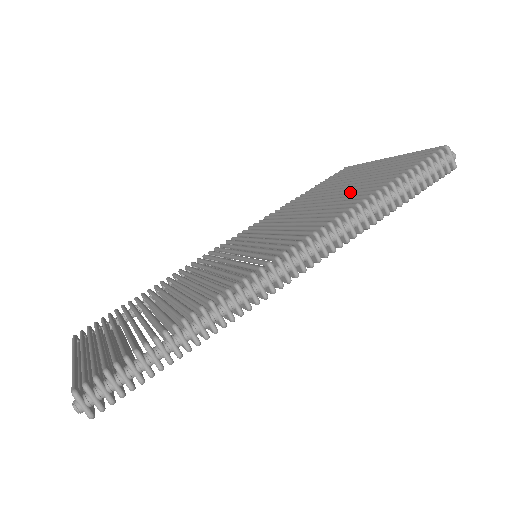
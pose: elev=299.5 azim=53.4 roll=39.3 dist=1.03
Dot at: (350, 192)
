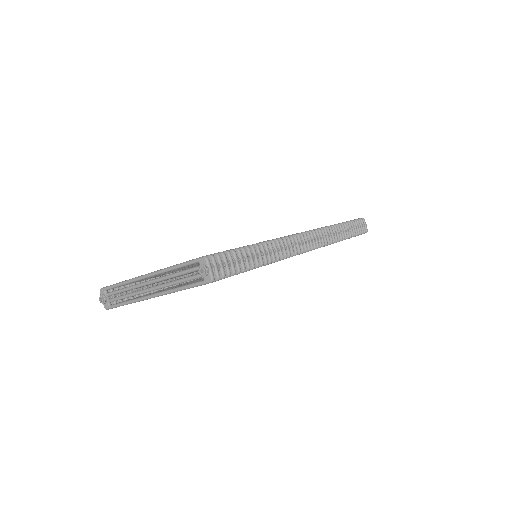
Dot at: occluded
